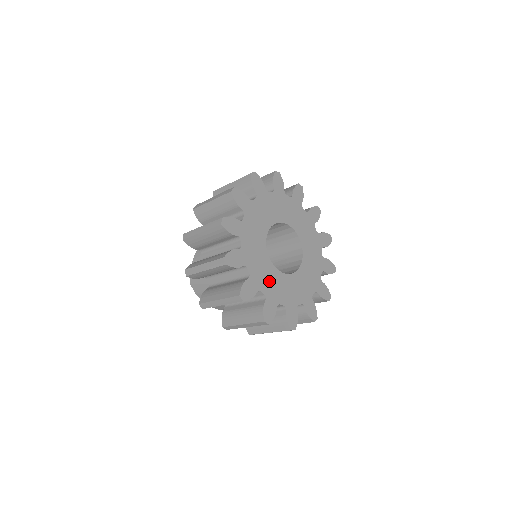
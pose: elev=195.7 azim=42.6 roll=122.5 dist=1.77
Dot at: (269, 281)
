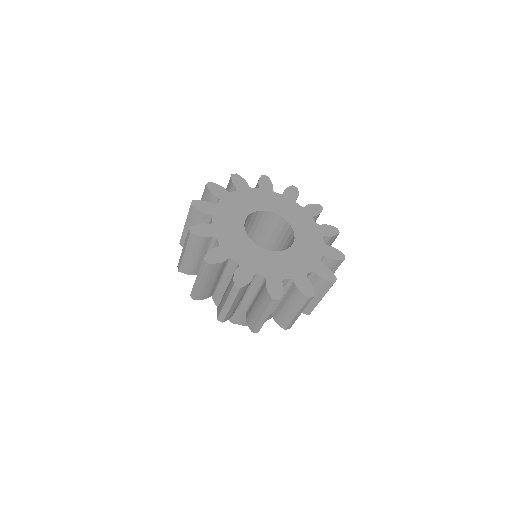
Dot at: (283, 266)
